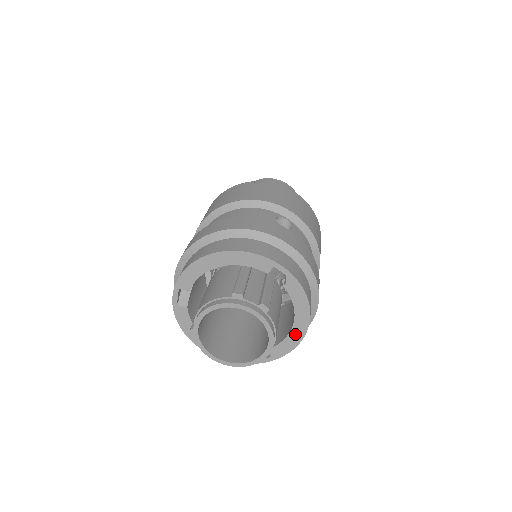
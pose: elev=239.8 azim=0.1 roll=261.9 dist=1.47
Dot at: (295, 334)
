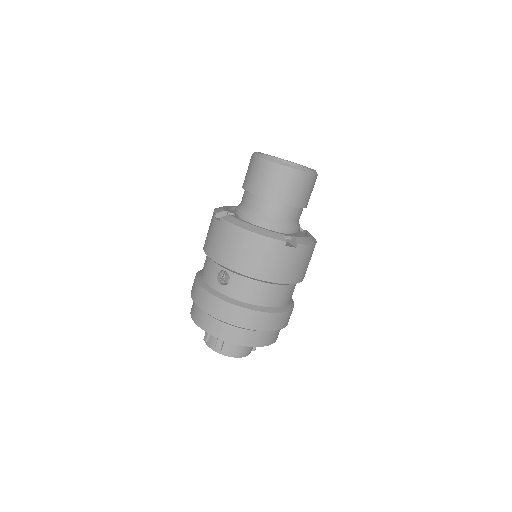
Dot at: occluded
